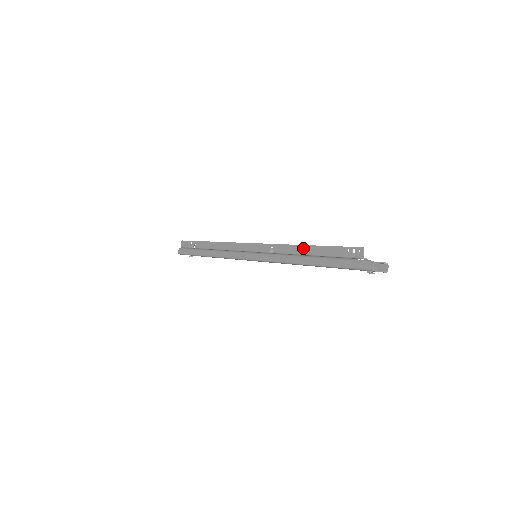
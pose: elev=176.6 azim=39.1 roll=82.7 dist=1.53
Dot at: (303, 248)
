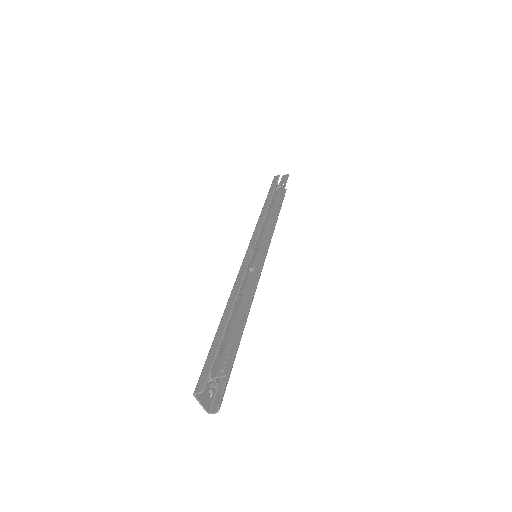
Dot at: (245, 304)
